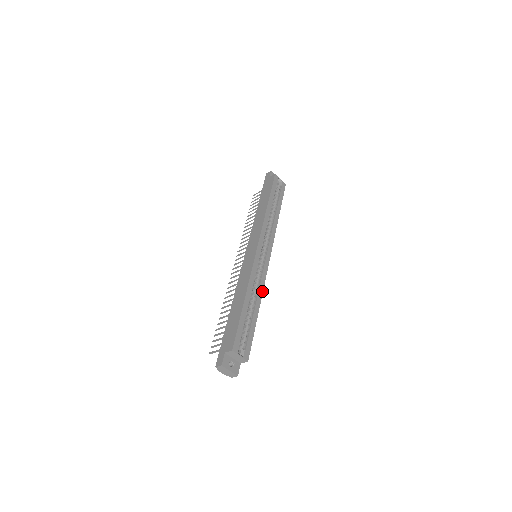
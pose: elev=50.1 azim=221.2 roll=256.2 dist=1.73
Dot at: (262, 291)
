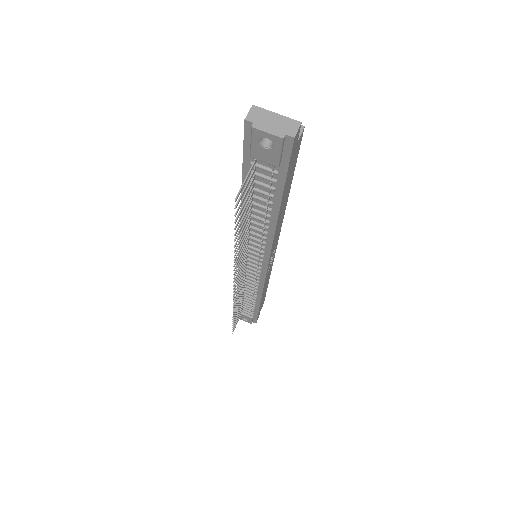
Dot at: occluded
